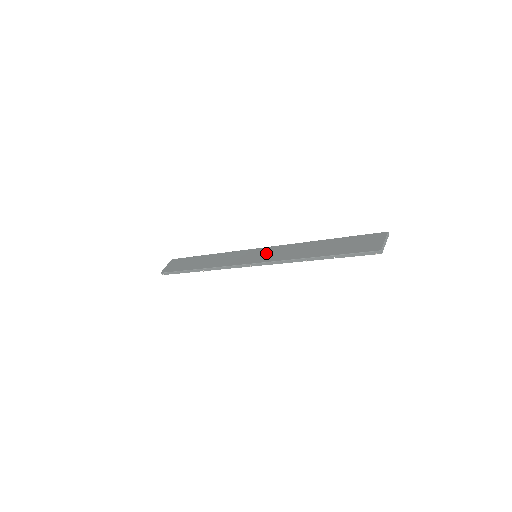
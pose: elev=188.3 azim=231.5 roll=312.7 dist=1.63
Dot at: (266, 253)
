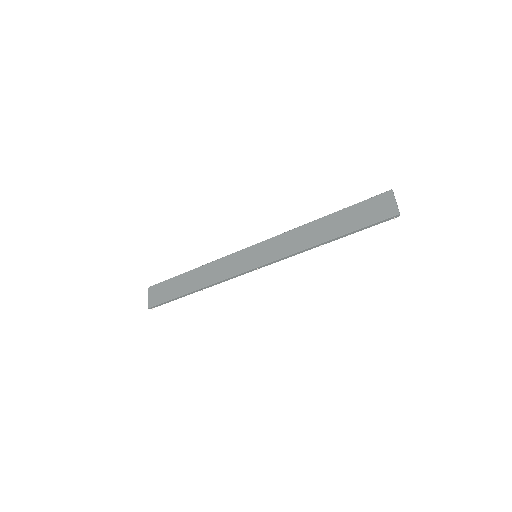
Dot at: (266, 250)
